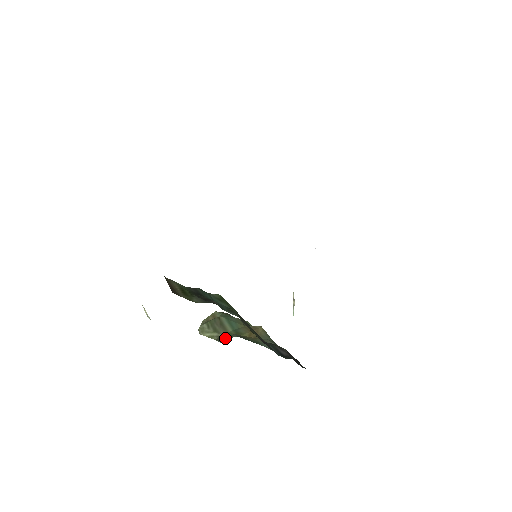
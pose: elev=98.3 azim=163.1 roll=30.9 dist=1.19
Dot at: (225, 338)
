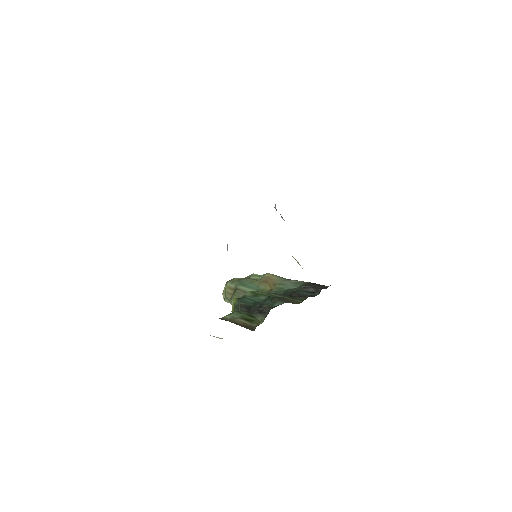
Dot at: occluded
